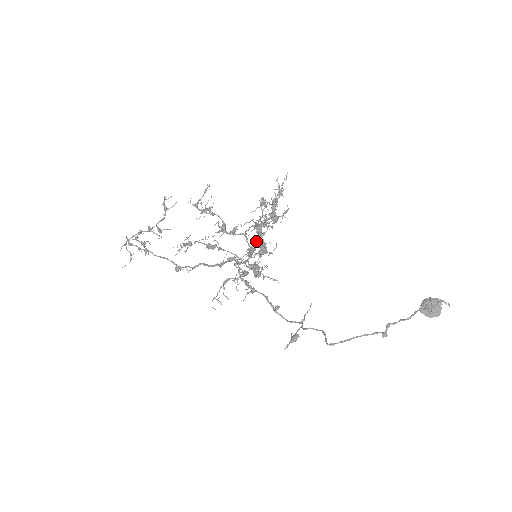
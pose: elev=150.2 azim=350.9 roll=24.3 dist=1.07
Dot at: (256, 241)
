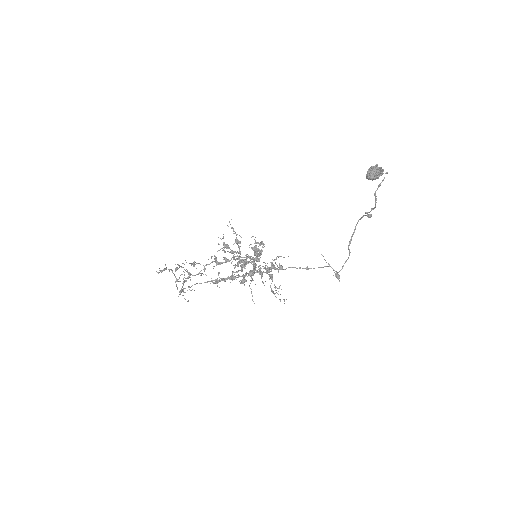
Dot at: occluded
